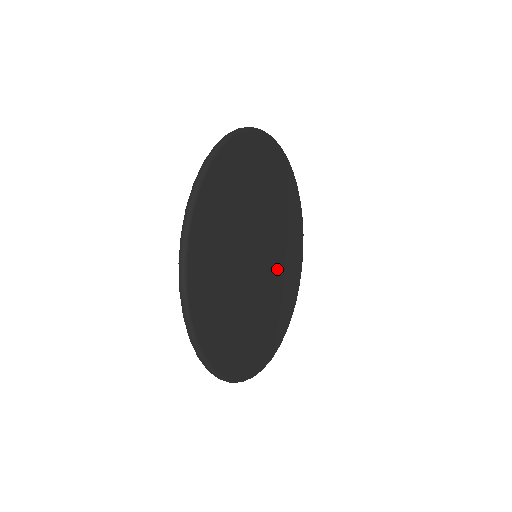
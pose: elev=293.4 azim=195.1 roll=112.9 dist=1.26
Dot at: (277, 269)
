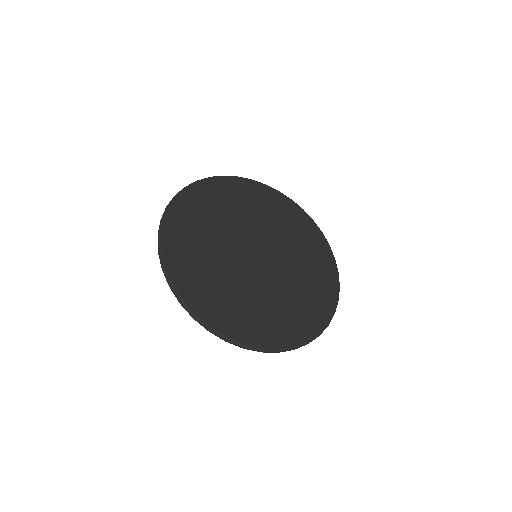
Dot at: (277, 235)
